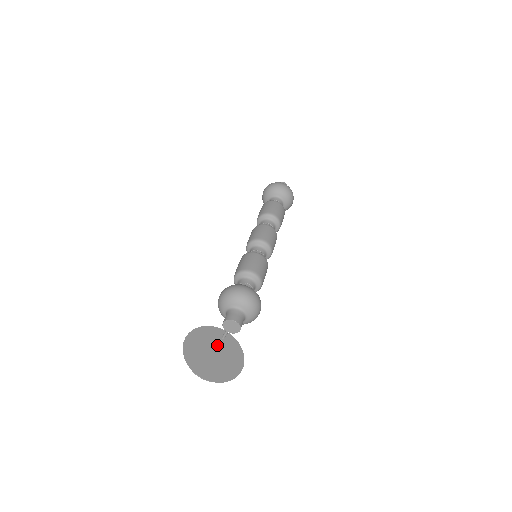
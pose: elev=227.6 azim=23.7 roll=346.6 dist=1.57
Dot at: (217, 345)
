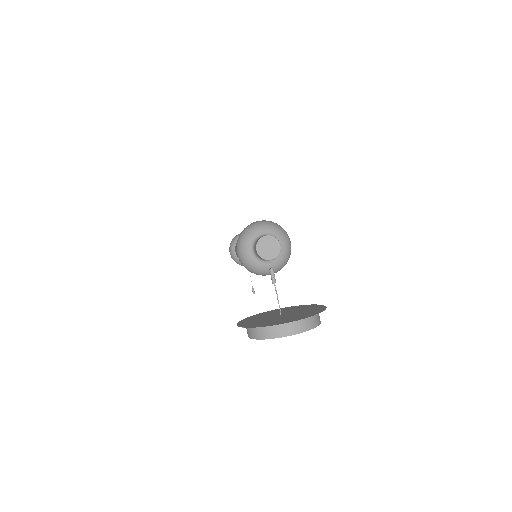
Dot at: (279, 313)
